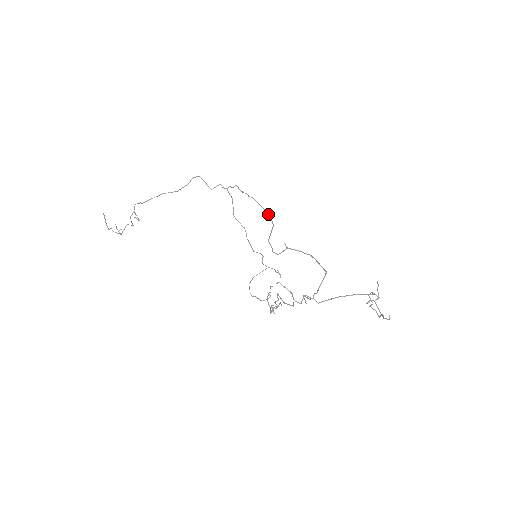
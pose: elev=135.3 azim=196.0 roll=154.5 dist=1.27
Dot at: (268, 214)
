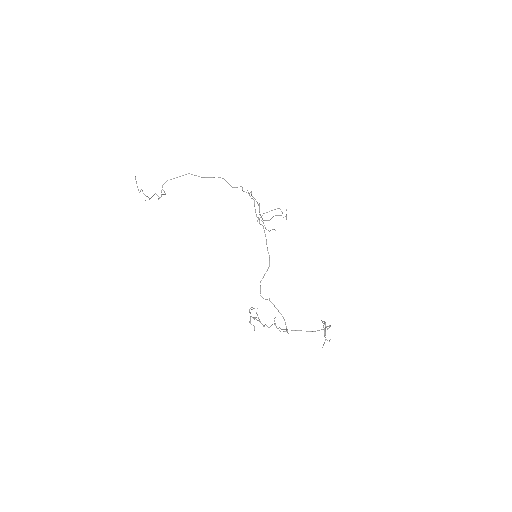
Dot at: occluded
